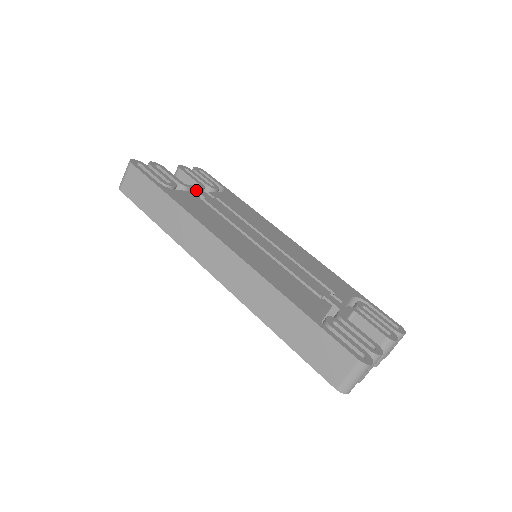
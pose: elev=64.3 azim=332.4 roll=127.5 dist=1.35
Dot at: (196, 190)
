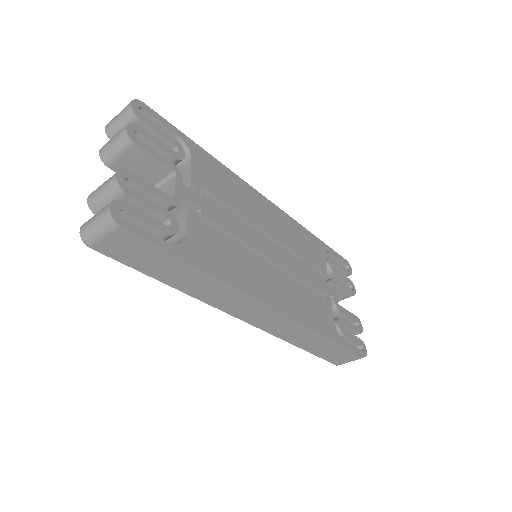
Dot at: (186, 199)
